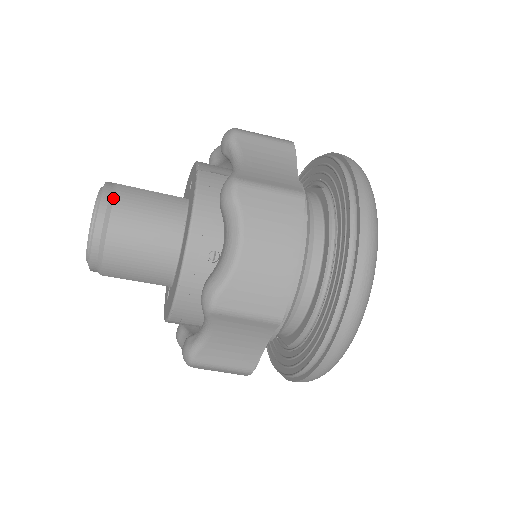
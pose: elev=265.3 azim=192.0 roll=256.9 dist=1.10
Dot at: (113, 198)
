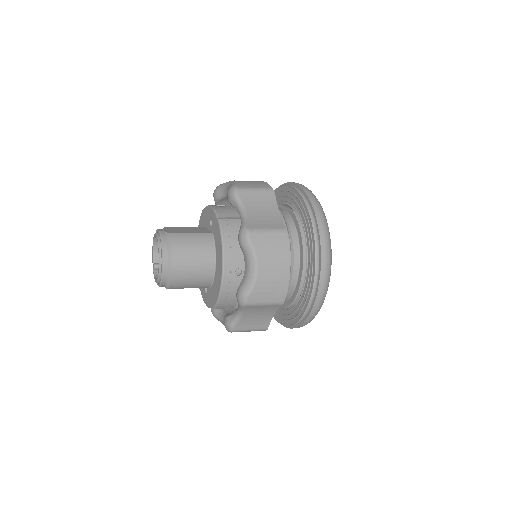
Dot at: (170, 245)
